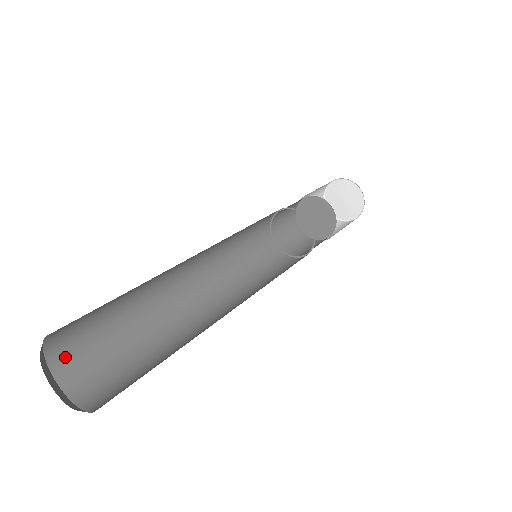
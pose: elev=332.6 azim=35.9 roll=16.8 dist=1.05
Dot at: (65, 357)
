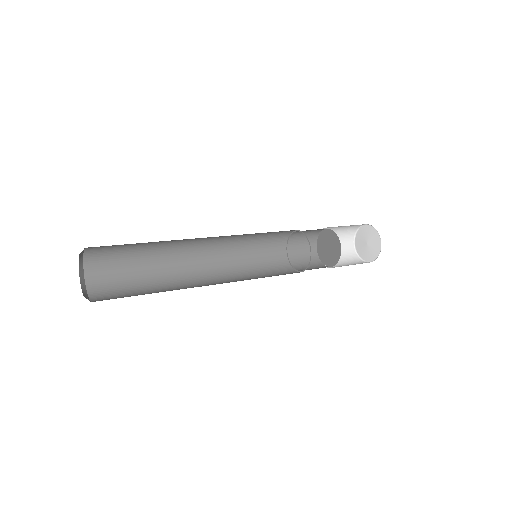
Dot at: (98, 286)
